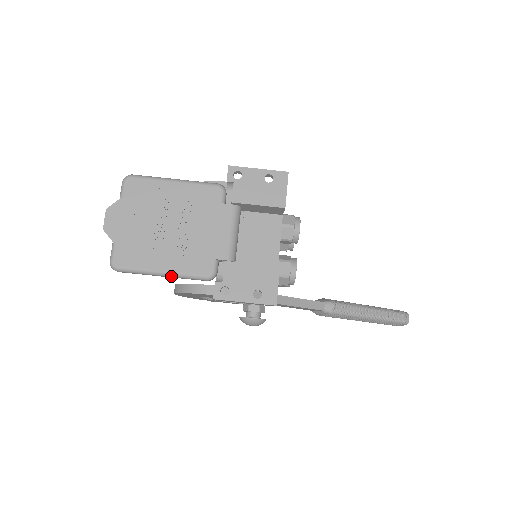
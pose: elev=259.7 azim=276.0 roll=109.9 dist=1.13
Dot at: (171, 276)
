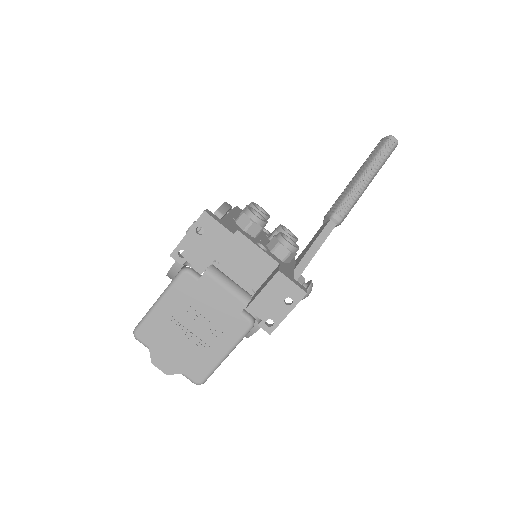
Dot at: (232, 350)
